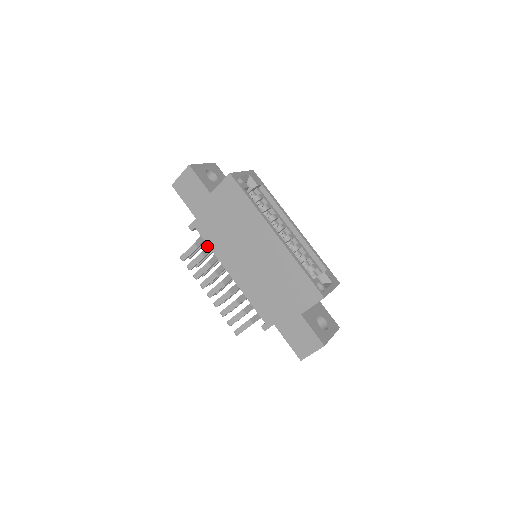
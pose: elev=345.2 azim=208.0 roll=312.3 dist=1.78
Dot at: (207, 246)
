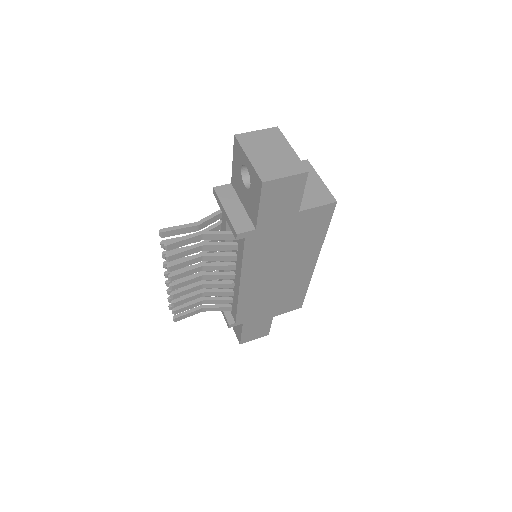
Dot at: (223, 246)
